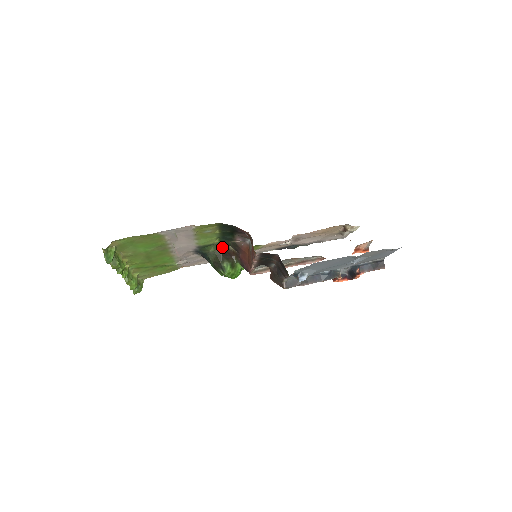
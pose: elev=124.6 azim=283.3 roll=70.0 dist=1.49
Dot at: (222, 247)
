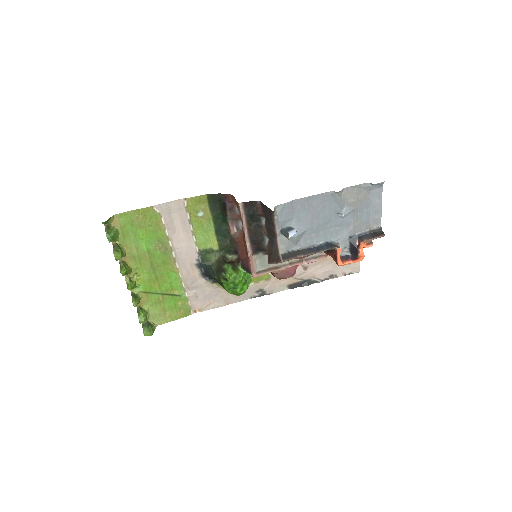
Dot at: (224, 256)
